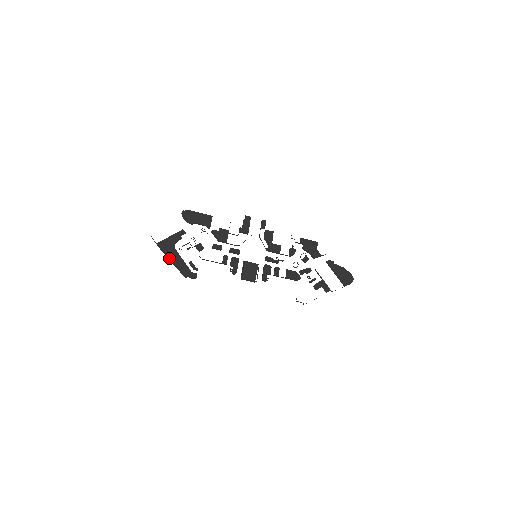
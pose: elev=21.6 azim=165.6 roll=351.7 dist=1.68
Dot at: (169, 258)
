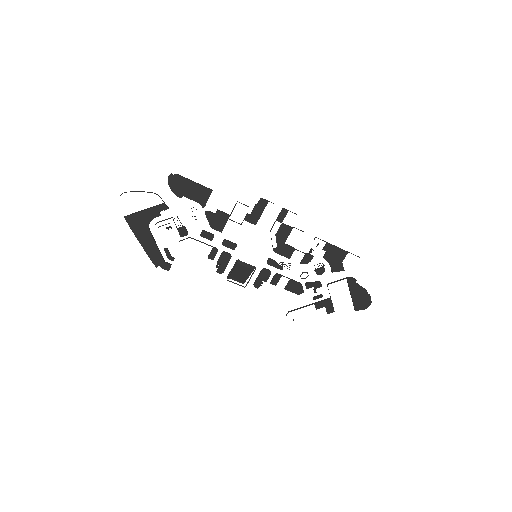
Dot at: (138, 240)
